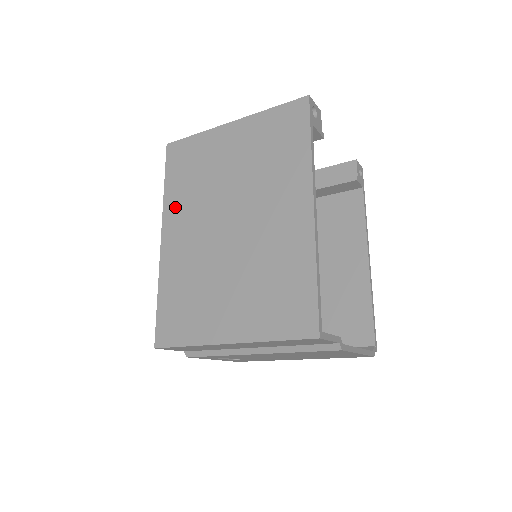
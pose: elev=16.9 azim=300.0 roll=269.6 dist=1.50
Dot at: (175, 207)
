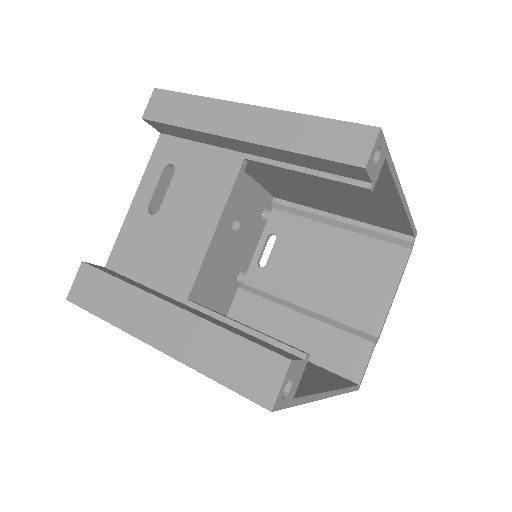
Dot at: occluded
